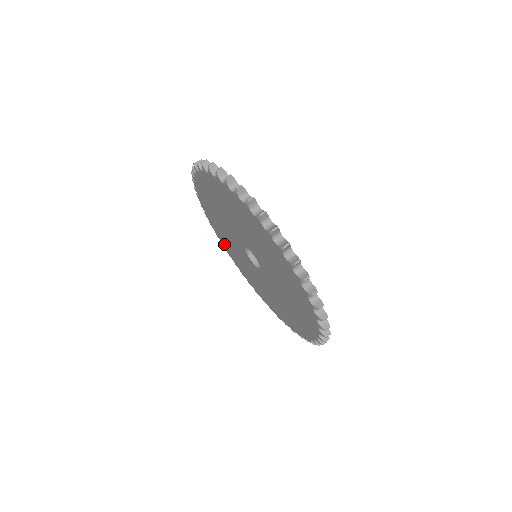
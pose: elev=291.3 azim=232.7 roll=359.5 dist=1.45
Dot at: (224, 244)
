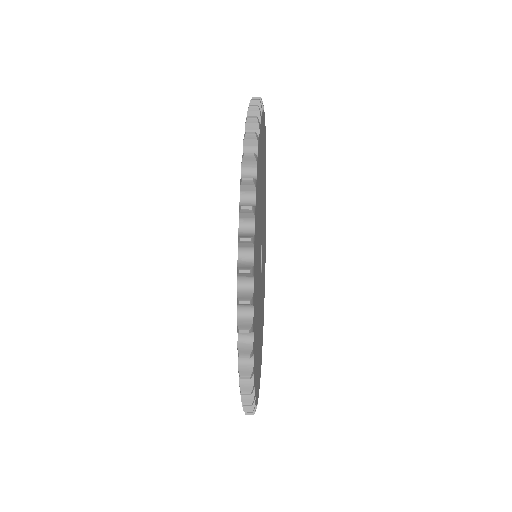
Dot at: occluded
